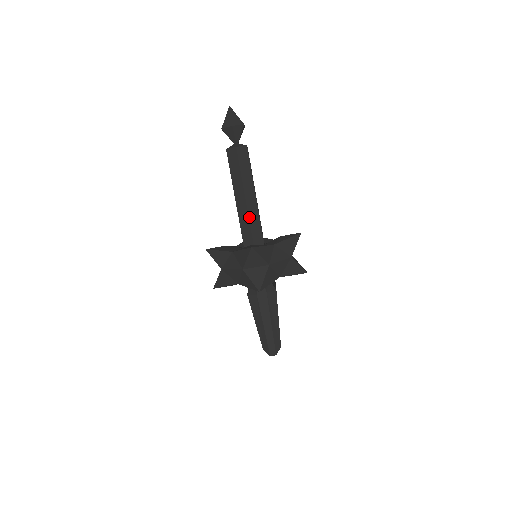
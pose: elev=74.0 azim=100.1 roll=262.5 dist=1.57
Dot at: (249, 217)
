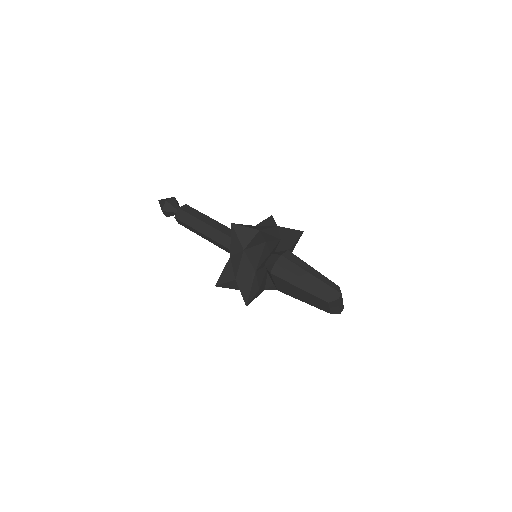
Dot at: (224, 233)
